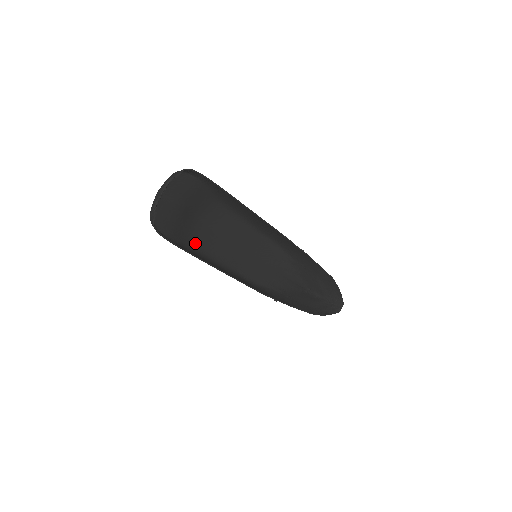
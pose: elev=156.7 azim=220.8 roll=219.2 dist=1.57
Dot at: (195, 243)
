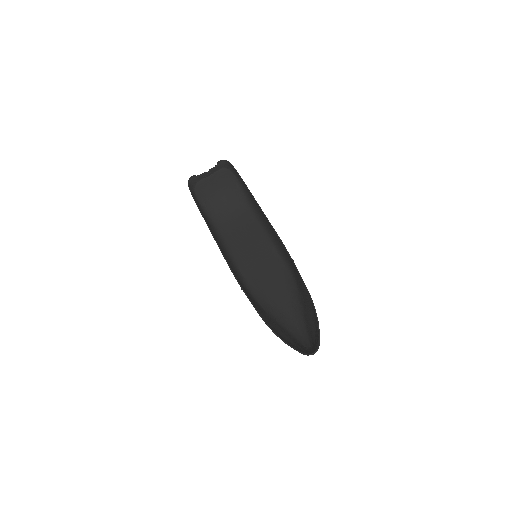
Dot at: (221, 228)
